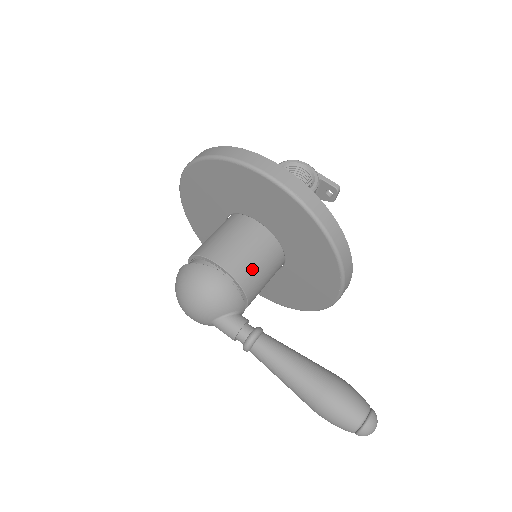
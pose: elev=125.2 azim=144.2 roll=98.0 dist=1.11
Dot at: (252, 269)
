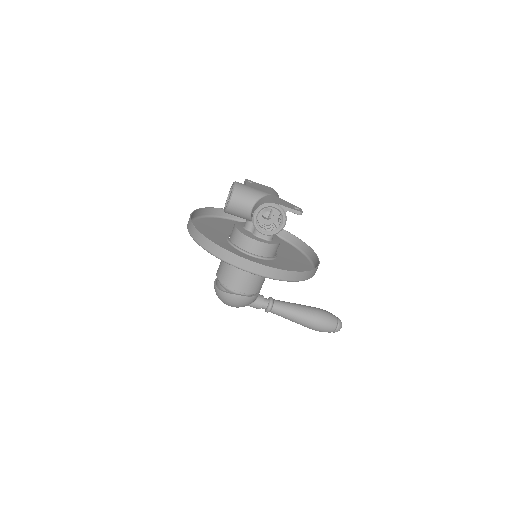
Dot at: (258, 283)
